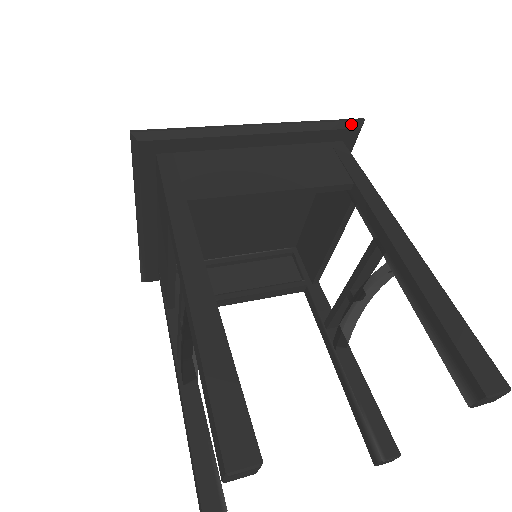
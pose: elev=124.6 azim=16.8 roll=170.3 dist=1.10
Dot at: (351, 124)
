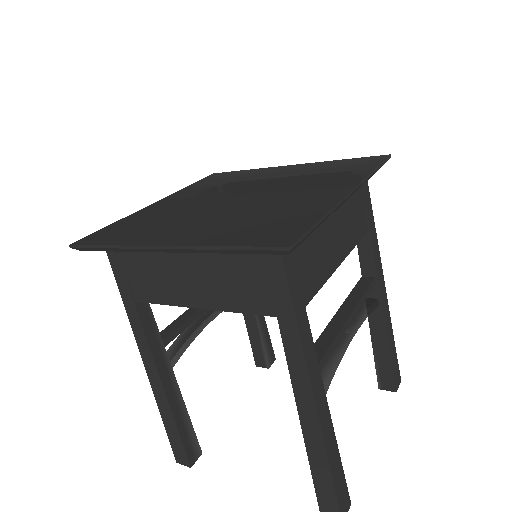
Dot at: (271, 252)
